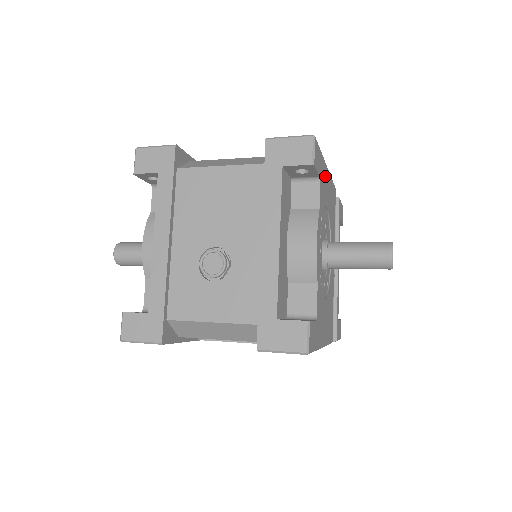
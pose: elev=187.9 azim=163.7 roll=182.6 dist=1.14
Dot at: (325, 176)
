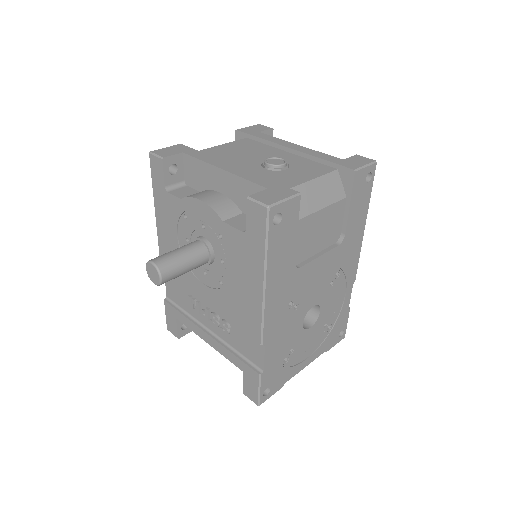
Dot at: occluded
